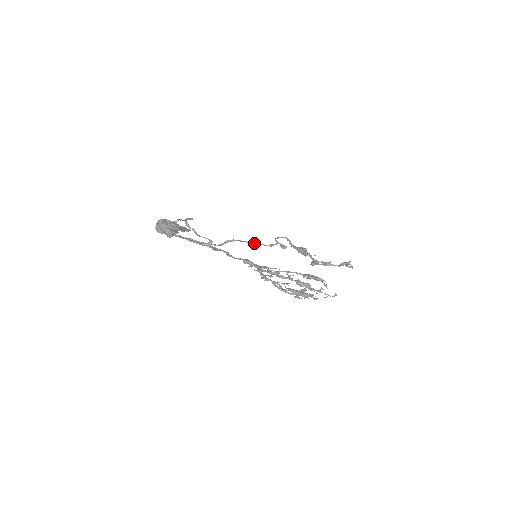
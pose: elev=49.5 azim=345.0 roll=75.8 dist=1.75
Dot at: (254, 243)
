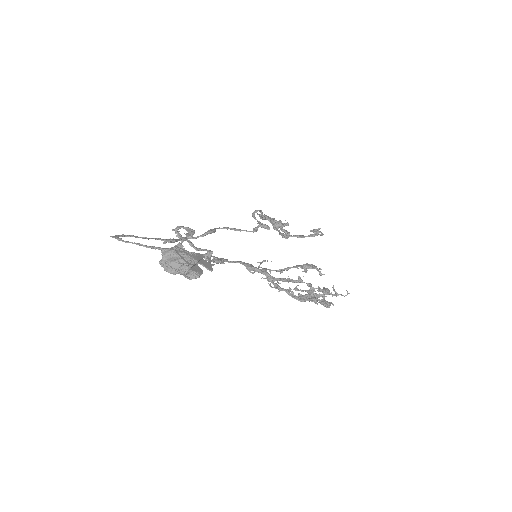
Dot at: occluded
